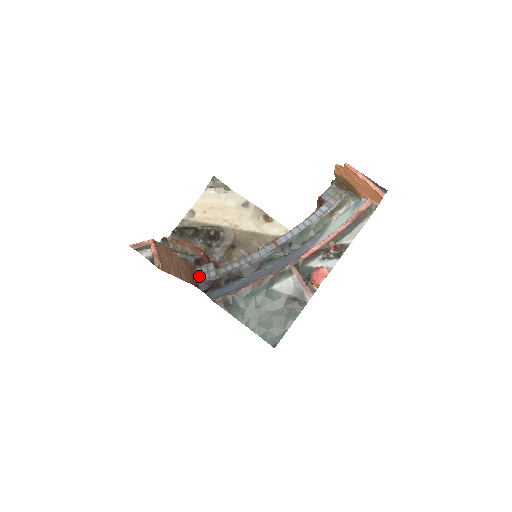
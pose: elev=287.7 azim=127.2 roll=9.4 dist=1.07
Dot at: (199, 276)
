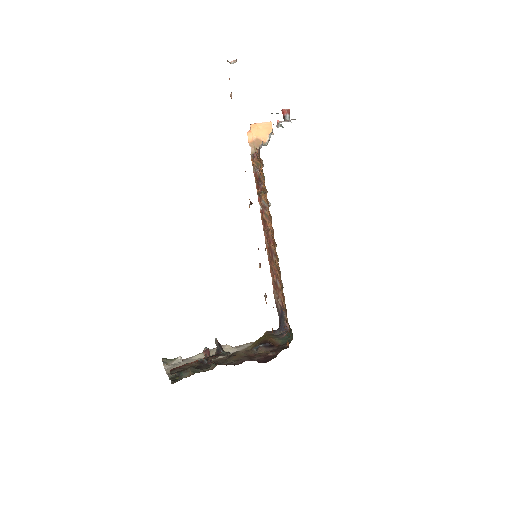
Dot at: occluded
